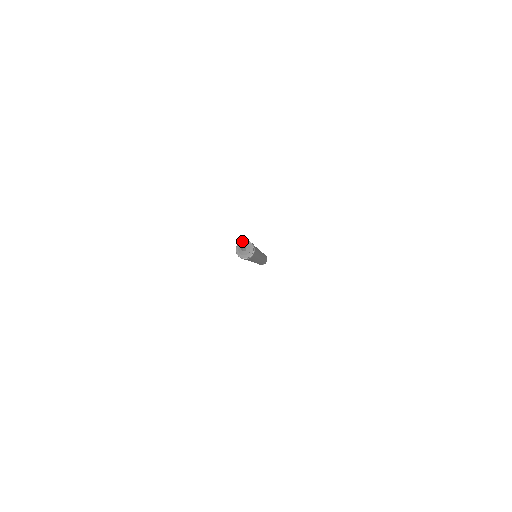
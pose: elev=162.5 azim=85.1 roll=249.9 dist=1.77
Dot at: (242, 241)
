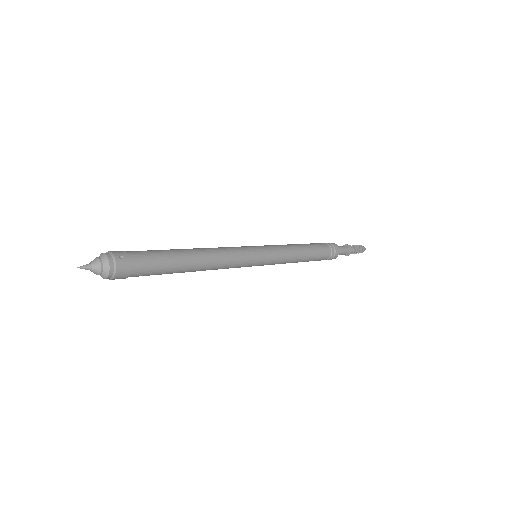
Dot at: occluded
